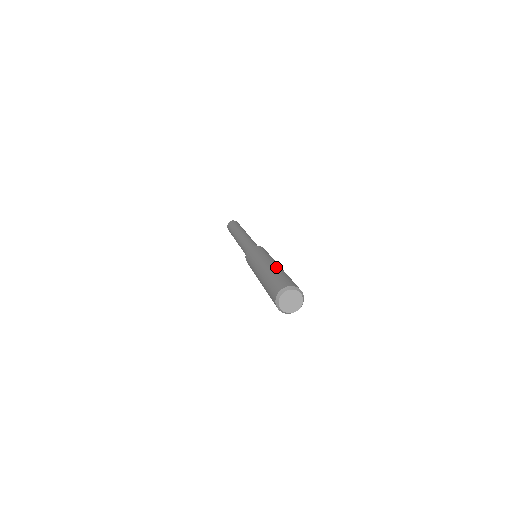
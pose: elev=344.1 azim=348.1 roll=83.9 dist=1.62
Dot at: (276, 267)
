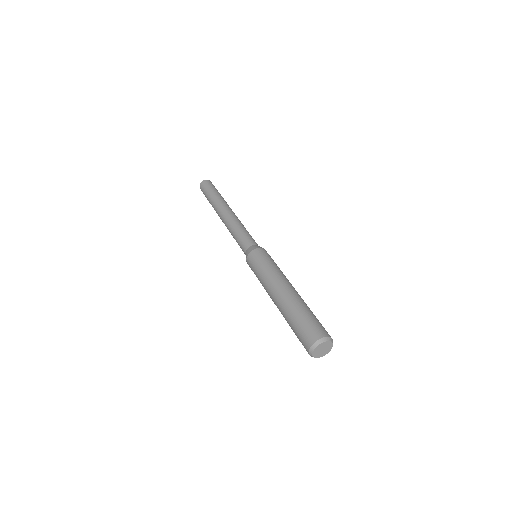
Dot at: (297, 297)
